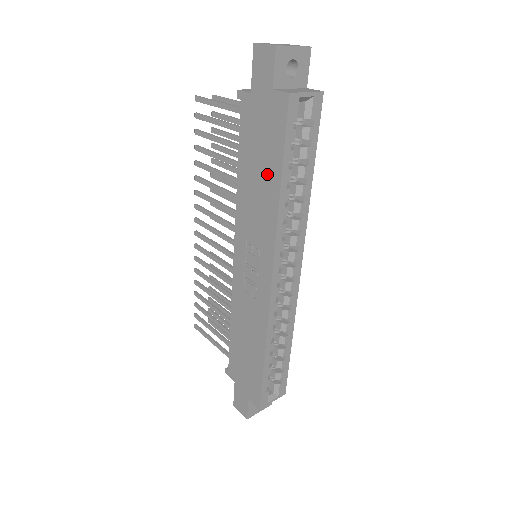
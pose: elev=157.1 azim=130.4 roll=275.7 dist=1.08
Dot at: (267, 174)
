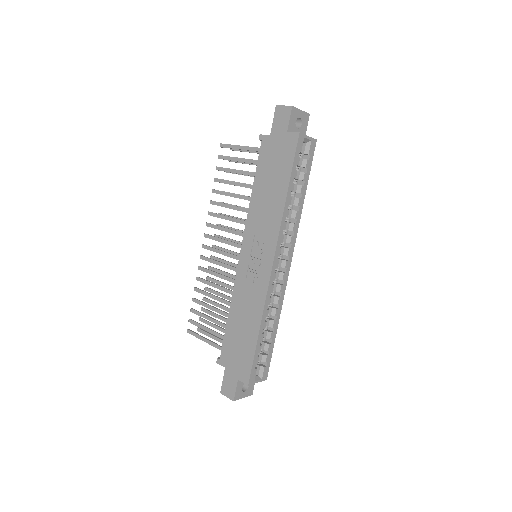
Dot at: (277, 186)
